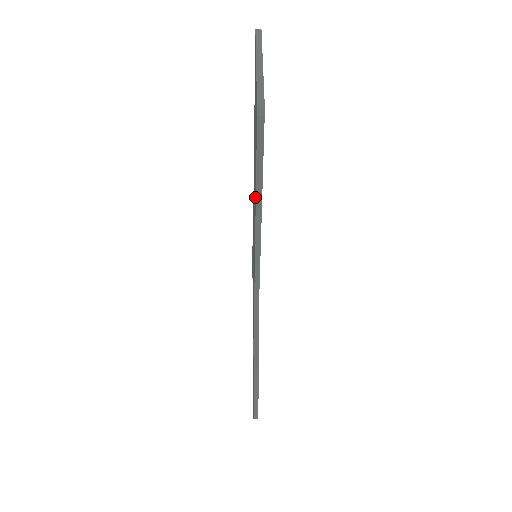
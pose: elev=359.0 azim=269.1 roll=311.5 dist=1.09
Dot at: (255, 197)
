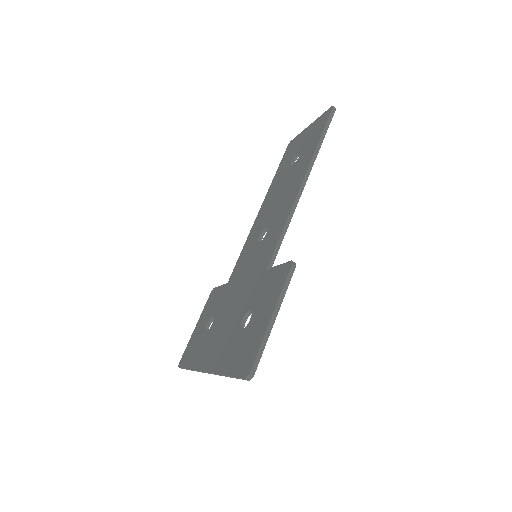
Dot at: (309, 158)
